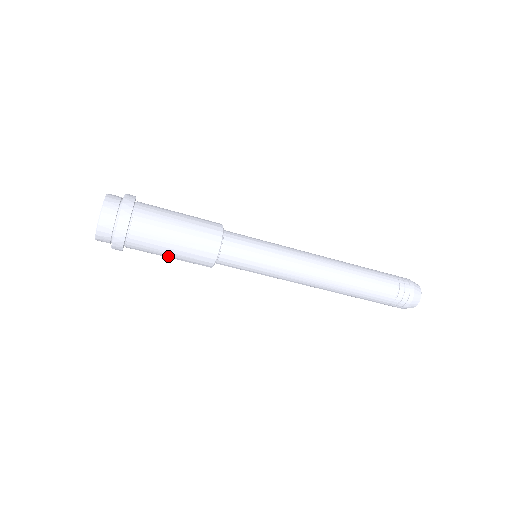
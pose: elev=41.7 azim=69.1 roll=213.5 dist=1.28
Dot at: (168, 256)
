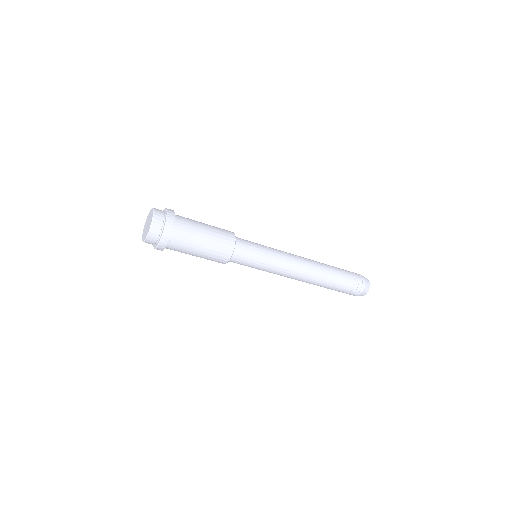
Dot at: occluded
